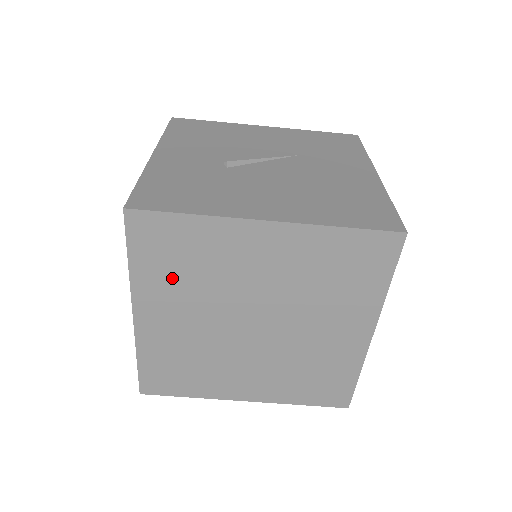
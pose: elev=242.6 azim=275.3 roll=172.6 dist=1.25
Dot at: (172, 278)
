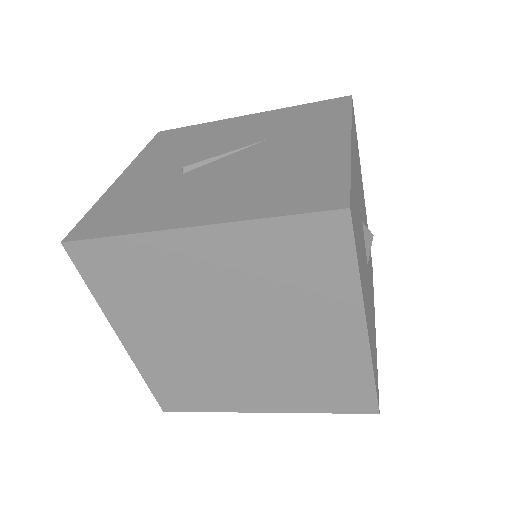
Dot at: (134, 300)
